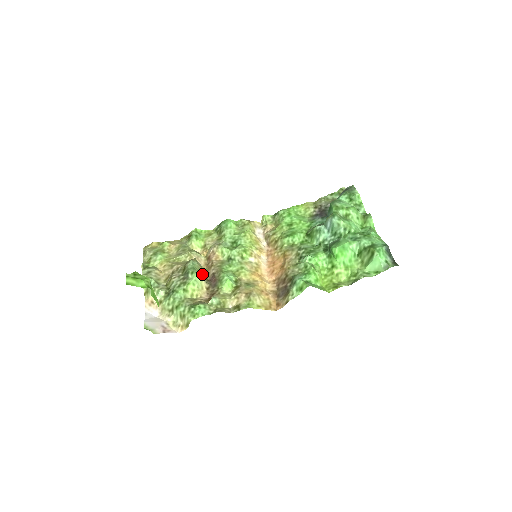
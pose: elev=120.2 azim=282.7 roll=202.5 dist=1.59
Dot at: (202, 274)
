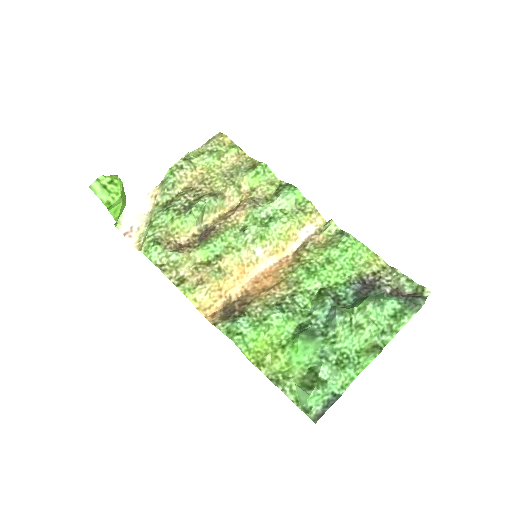
Dot at: (210, 217)
